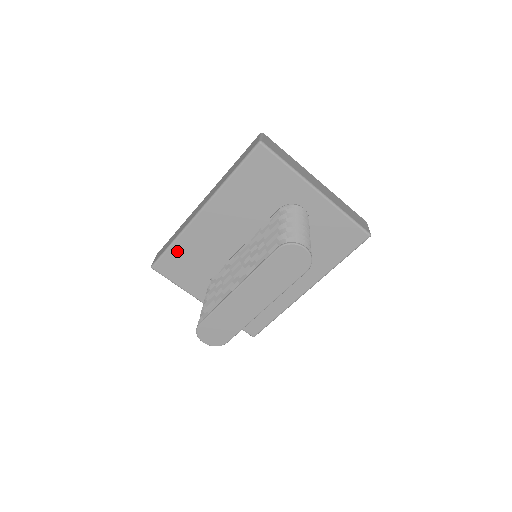
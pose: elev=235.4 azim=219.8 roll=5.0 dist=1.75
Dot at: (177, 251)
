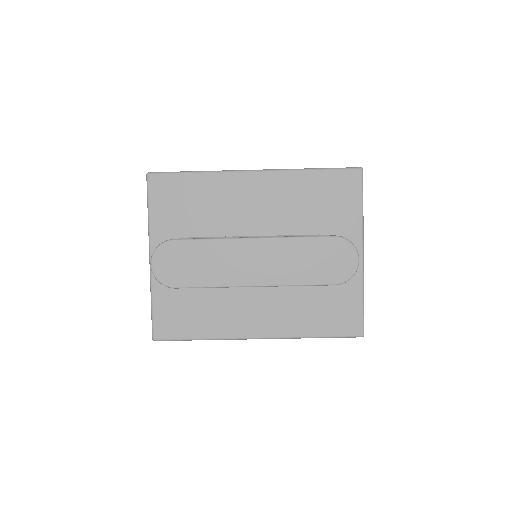
Dot at: (190, 183)
